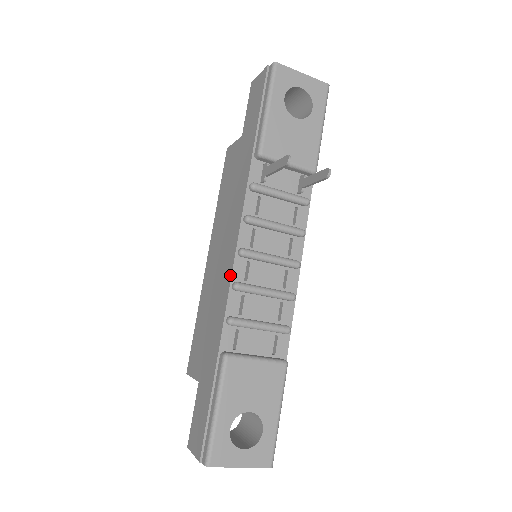
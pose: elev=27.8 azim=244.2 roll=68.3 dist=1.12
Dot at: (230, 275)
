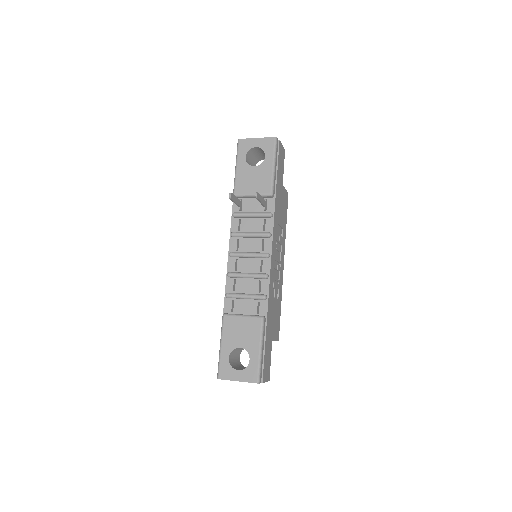
Dot at: (227, 269)
